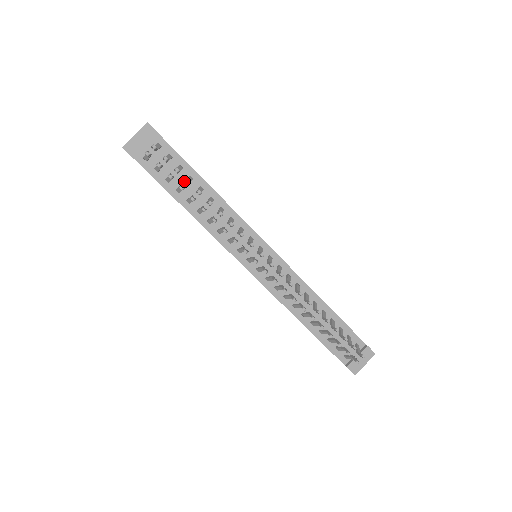
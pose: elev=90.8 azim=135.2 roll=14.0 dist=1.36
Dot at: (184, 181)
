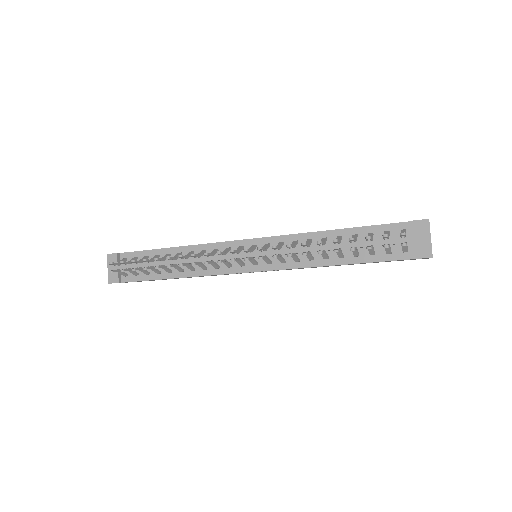
Dot at: (154, 263)
